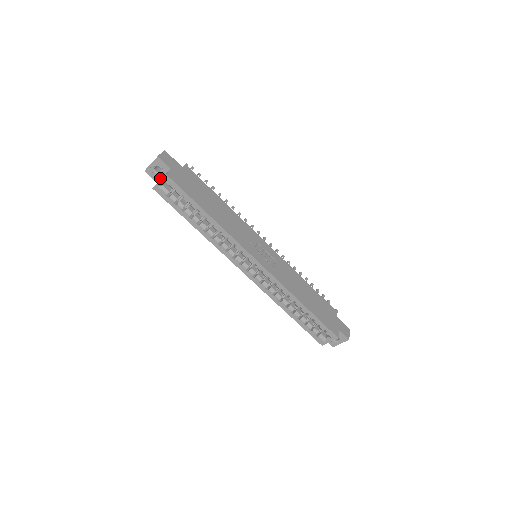
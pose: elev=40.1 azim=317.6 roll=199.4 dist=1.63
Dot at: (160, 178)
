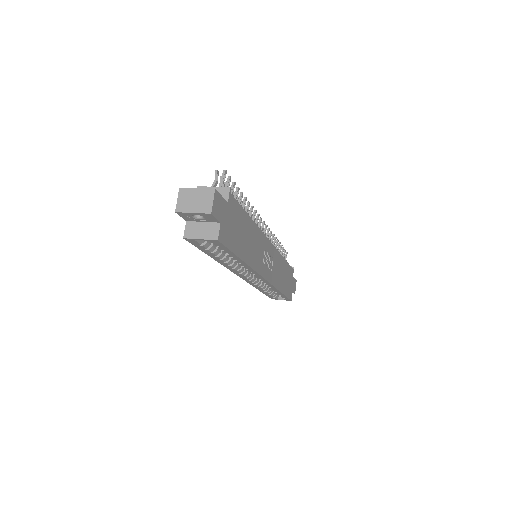
Dot at: (195, 221)
